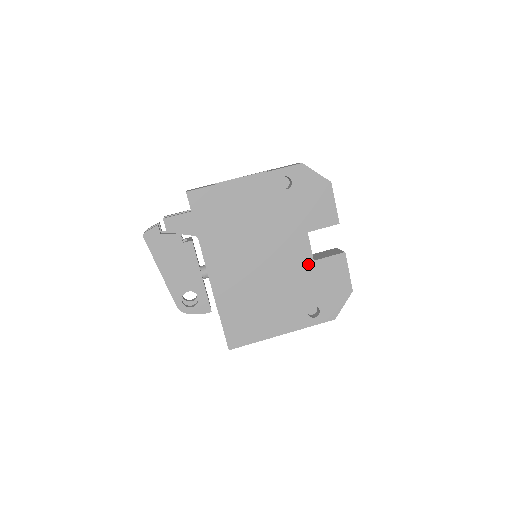
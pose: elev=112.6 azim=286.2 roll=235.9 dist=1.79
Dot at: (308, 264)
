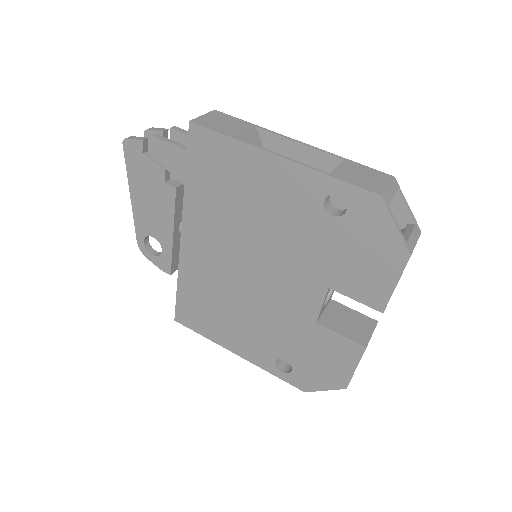
Dot at: (306, 320)
